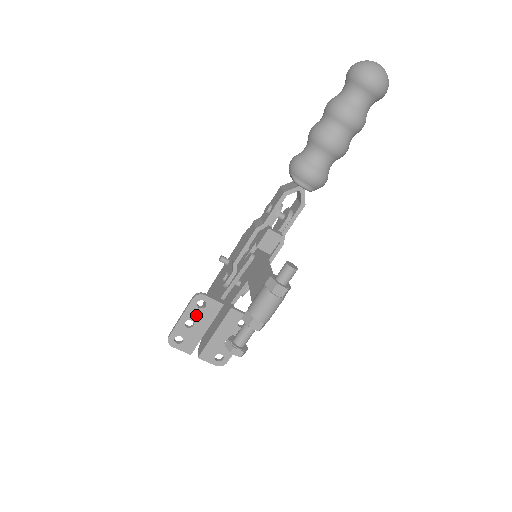
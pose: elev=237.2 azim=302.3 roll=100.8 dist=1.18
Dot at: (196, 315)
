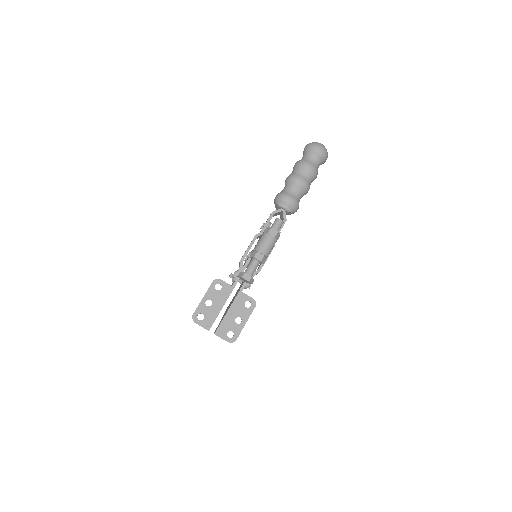
Dot at: (214, 296)
